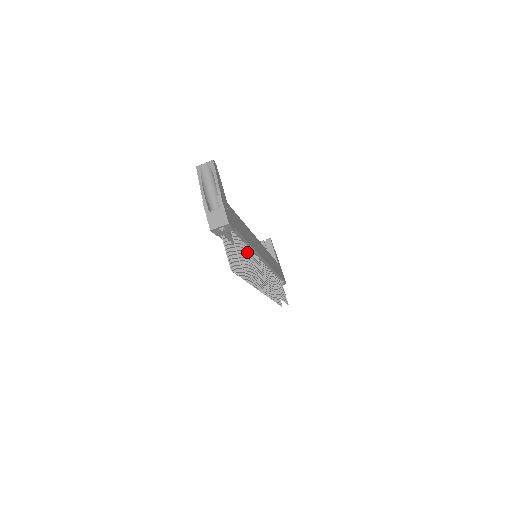
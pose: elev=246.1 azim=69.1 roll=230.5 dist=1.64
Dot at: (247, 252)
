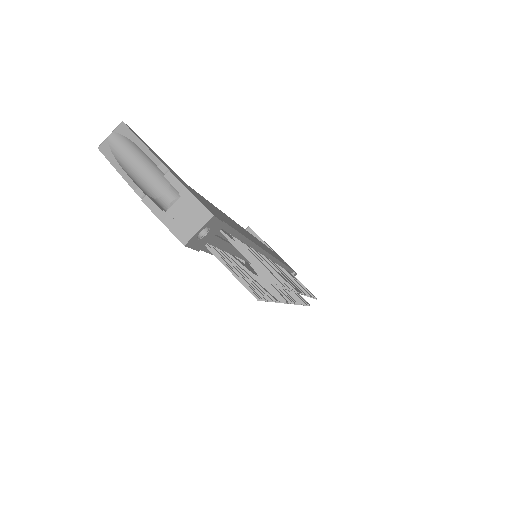
Dot at: occluded
